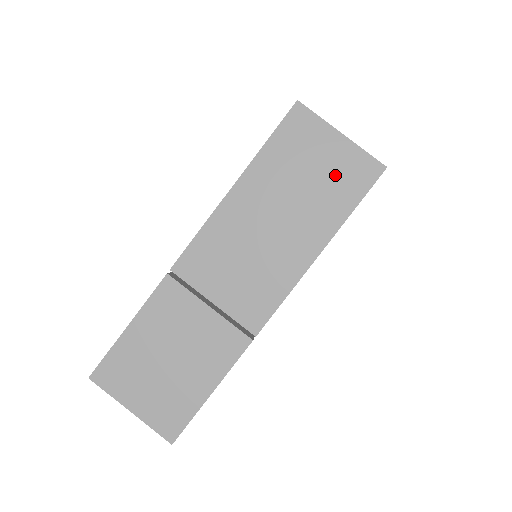
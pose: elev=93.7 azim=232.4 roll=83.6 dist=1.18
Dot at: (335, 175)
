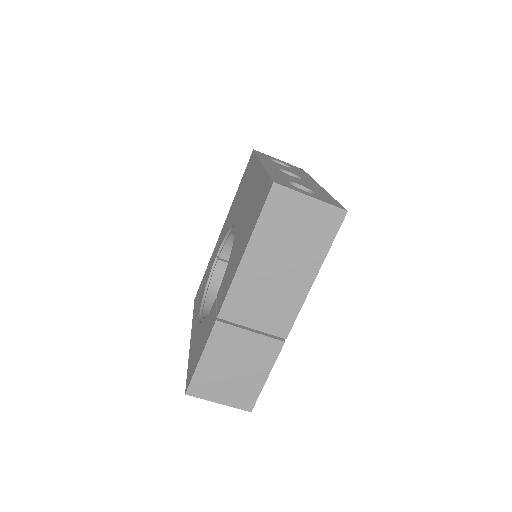
Dot at: (313, 226)
